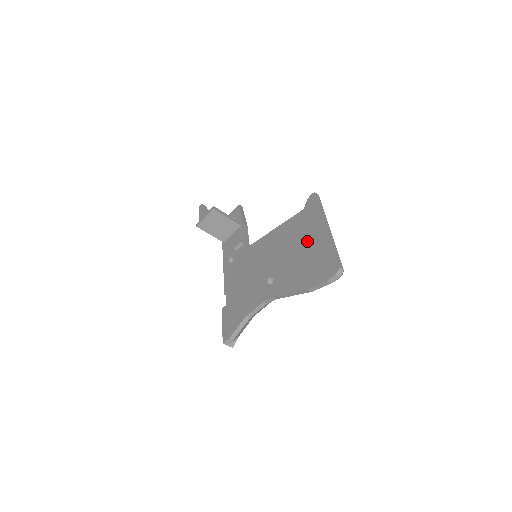
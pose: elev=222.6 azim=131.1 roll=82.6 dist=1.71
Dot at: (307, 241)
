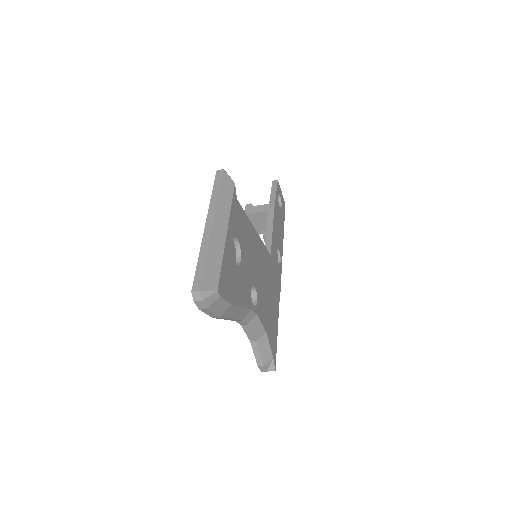
Dot at: occluded
